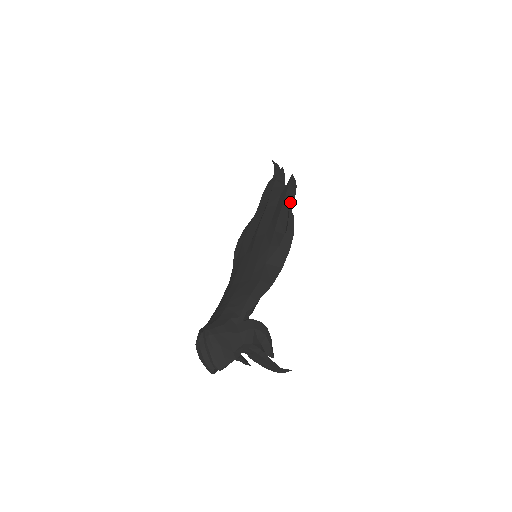
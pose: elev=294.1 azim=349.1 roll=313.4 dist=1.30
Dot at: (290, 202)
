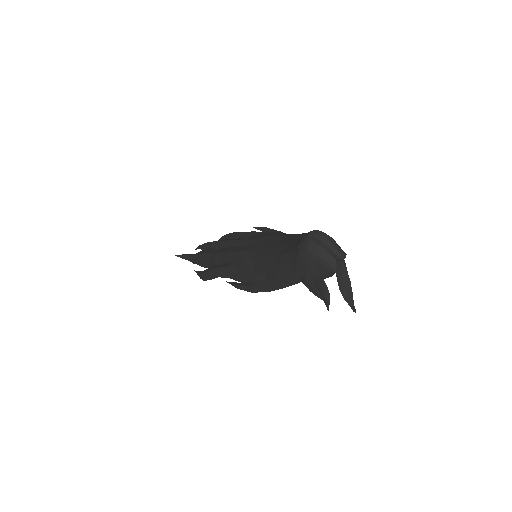
Dot at: occluded
